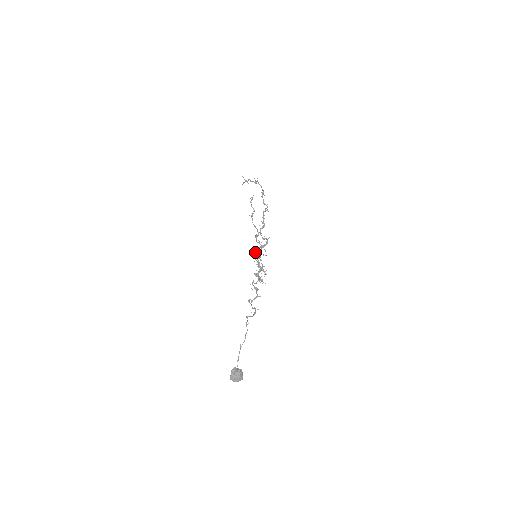
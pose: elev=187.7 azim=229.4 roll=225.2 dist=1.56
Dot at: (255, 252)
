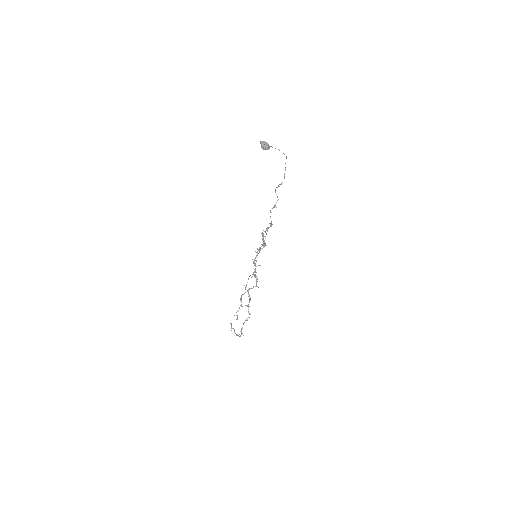
Dot at: (255, 258)
